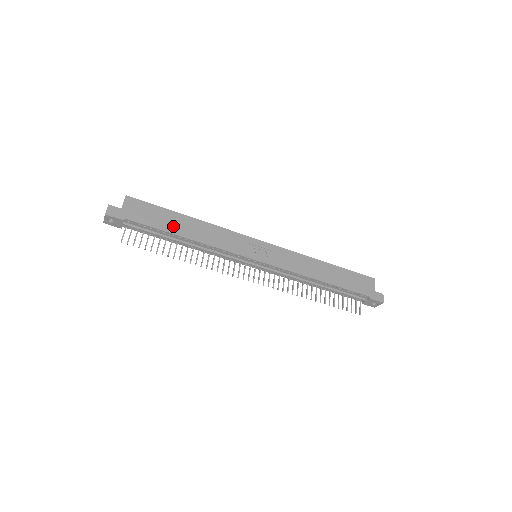
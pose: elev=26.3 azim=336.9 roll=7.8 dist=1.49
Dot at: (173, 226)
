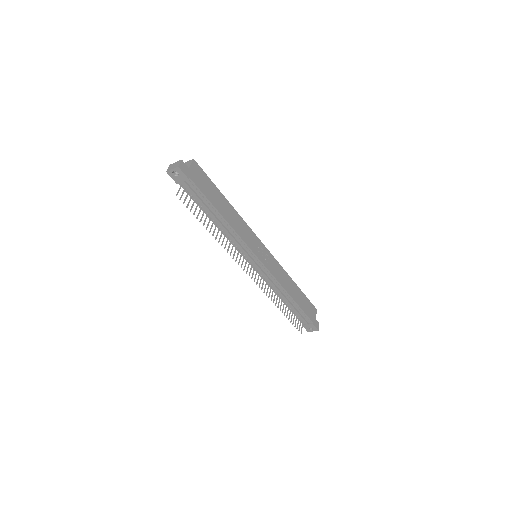
Dot at: (218, 203)
